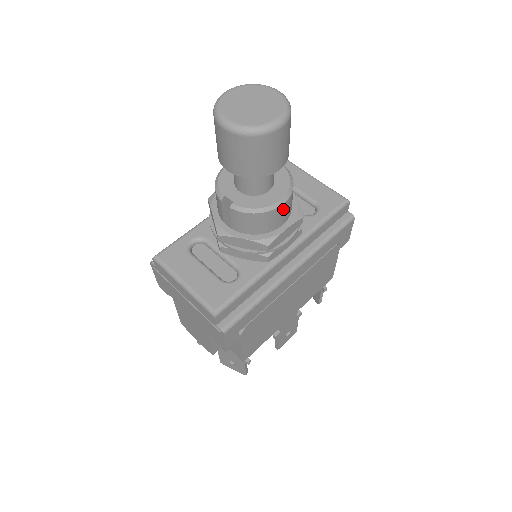
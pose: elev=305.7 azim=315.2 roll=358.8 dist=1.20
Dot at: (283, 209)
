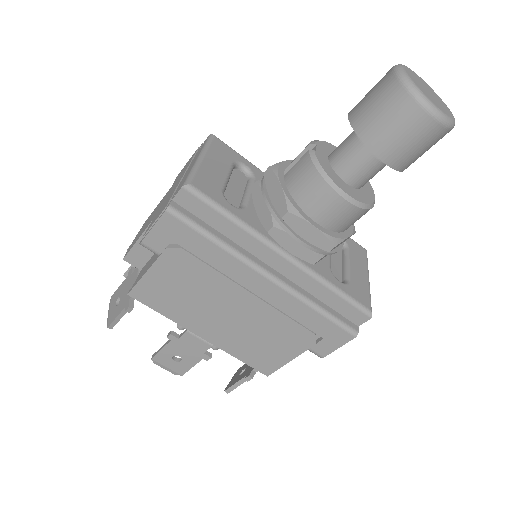
Dot at: (337, 205)
